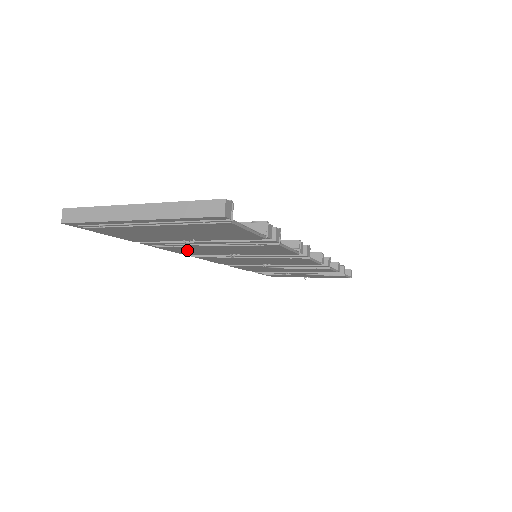
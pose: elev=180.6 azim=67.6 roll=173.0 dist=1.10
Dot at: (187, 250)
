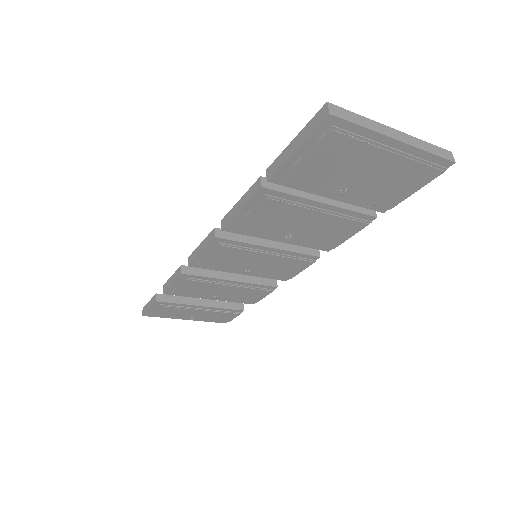
Dot at: (271, 215)
